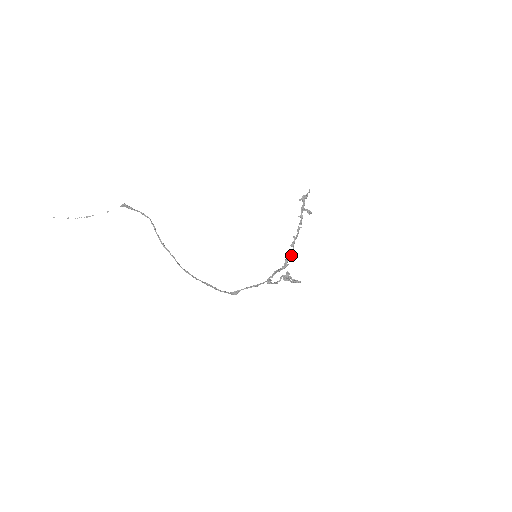
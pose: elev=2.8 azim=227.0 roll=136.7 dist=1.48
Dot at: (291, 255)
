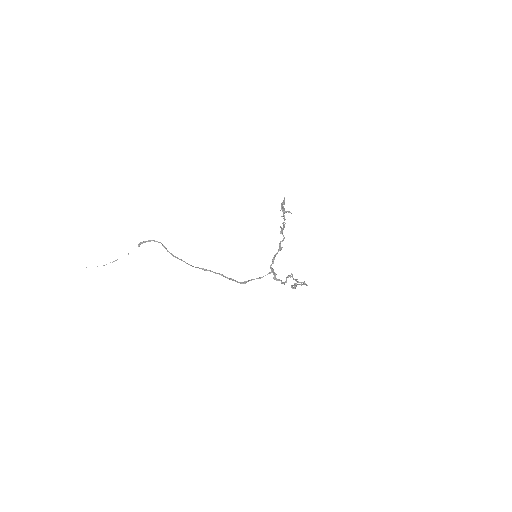
Dot at: (283, 240)
